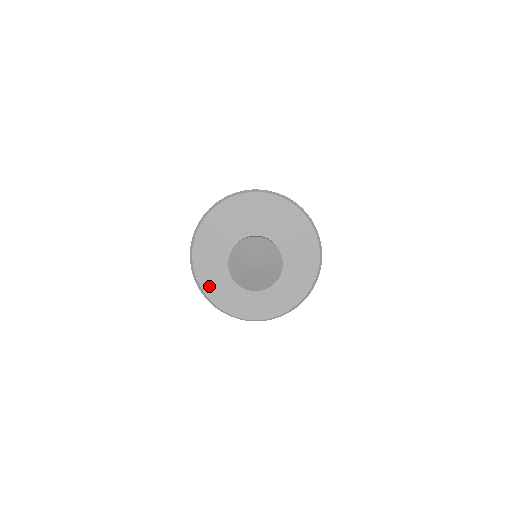
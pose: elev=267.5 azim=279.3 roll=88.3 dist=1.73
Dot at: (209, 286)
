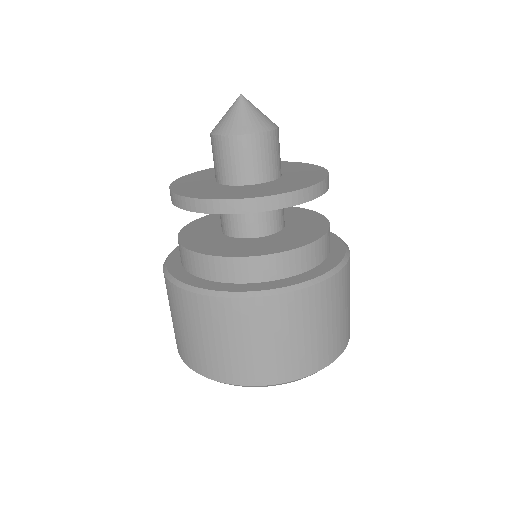
Dot at: (194, 194)
